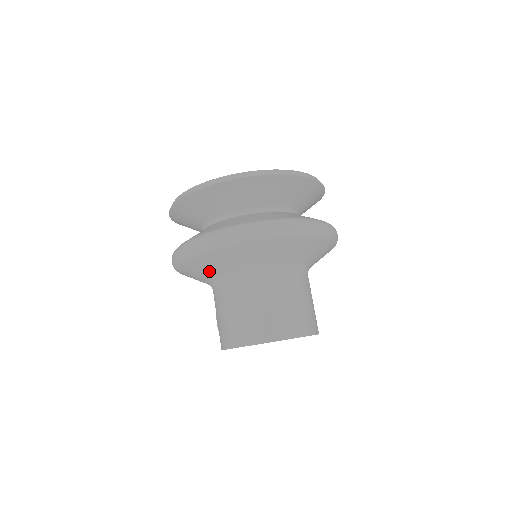
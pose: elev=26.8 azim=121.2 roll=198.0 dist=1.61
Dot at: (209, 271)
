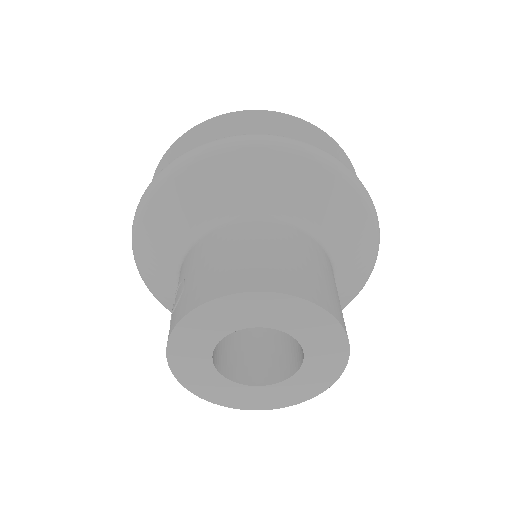
Dot at: (226, 192)
